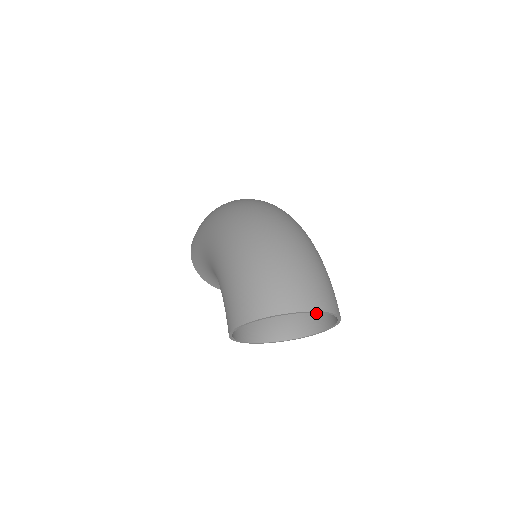
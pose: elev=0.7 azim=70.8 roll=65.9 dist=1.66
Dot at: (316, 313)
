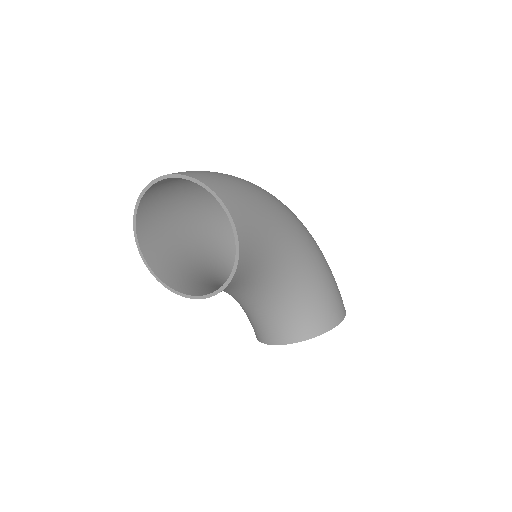
Dot at: (249, 245)
